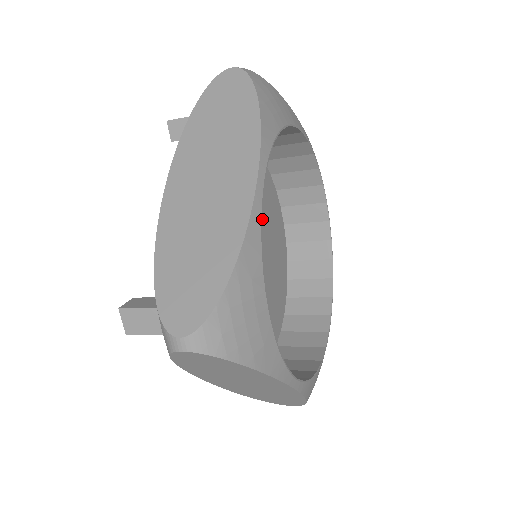
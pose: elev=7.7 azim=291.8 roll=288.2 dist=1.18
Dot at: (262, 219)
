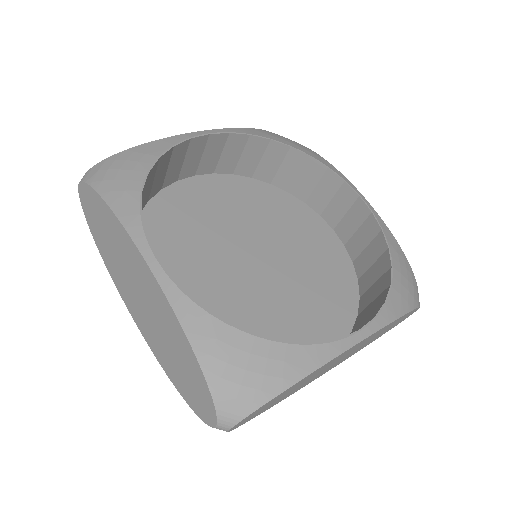
Dot at: (239, 217)
